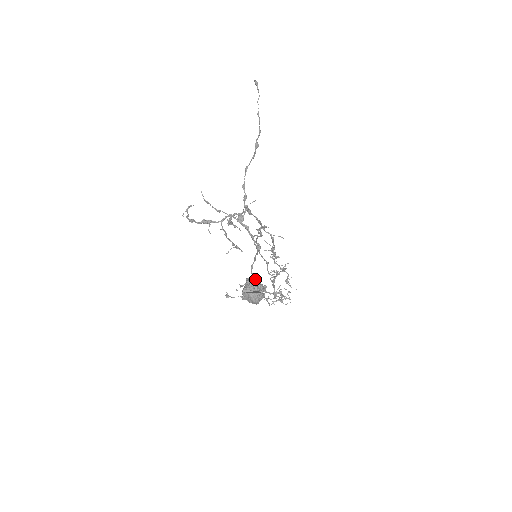
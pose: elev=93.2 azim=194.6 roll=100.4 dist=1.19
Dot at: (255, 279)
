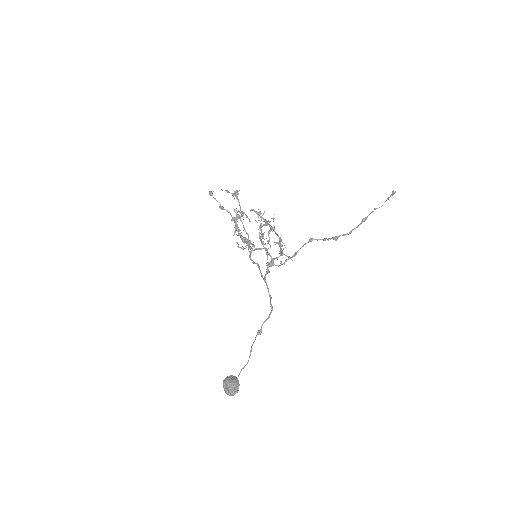
Dot at: (238, 383)
